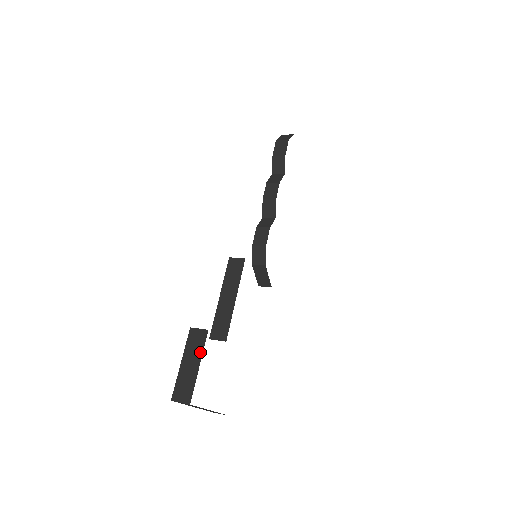
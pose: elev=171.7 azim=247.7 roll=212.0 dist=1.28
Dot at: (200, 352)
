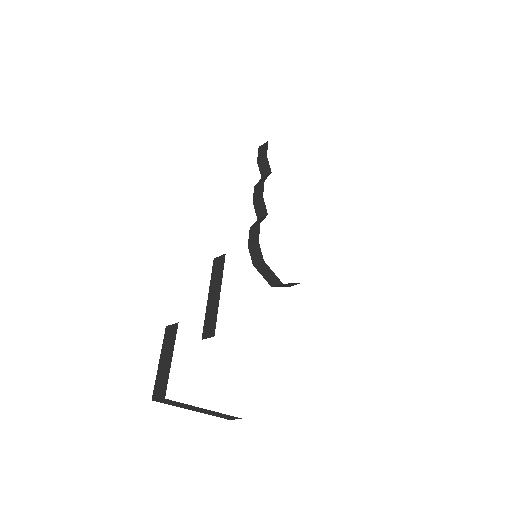
Dot at: (172, 345)
